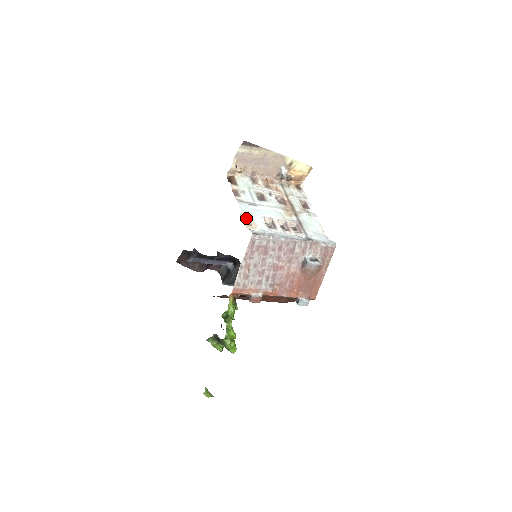
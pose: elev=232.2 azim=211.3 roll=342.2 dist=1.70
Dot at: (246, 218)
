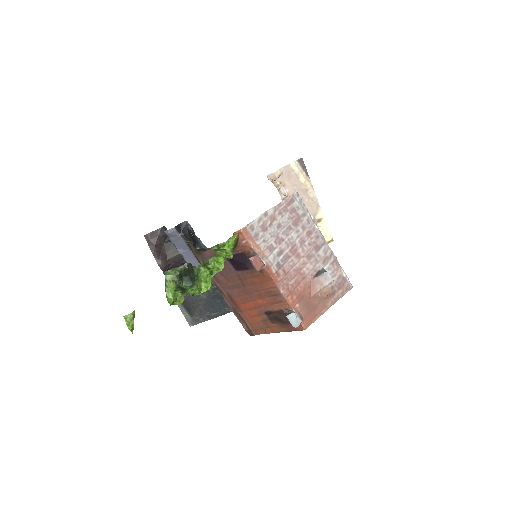
Dot at: (283, 194)
